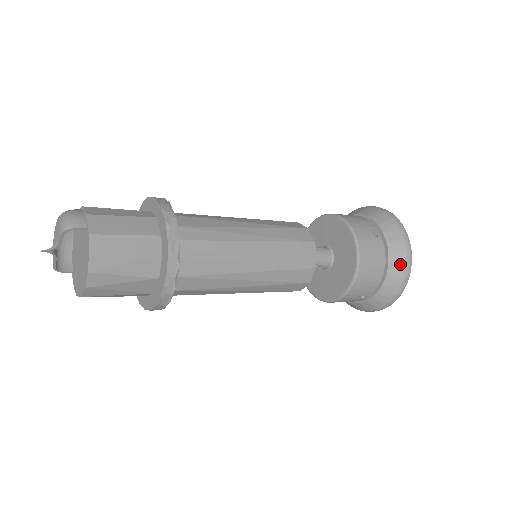
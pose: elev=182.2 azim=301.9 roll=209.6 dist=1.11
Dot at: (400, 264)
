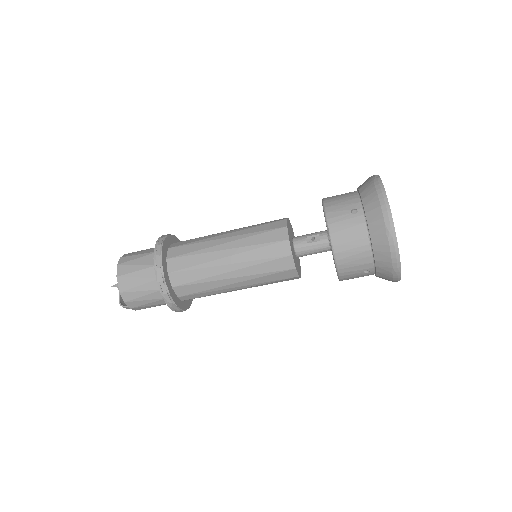
Dot at: occluded
